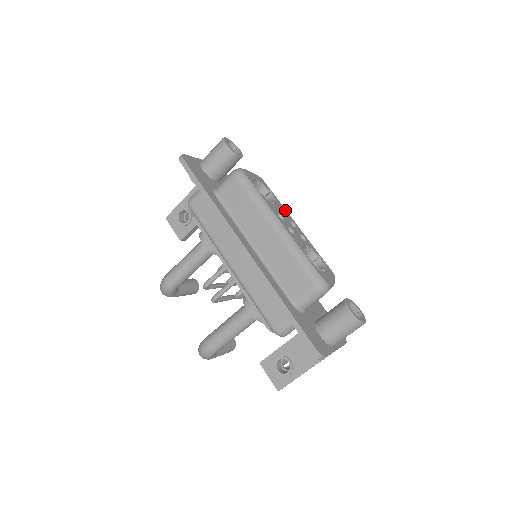
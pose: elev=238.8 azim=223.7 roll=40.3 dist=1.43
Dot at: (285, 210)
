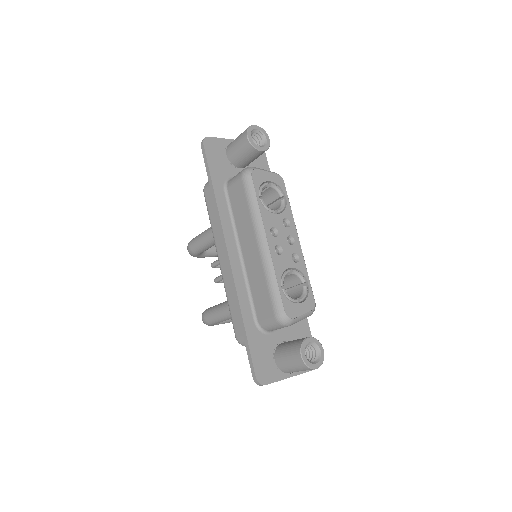
Dot at: (292, 220)
